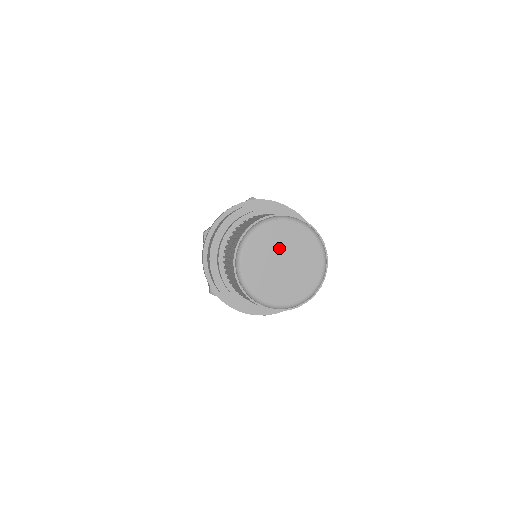
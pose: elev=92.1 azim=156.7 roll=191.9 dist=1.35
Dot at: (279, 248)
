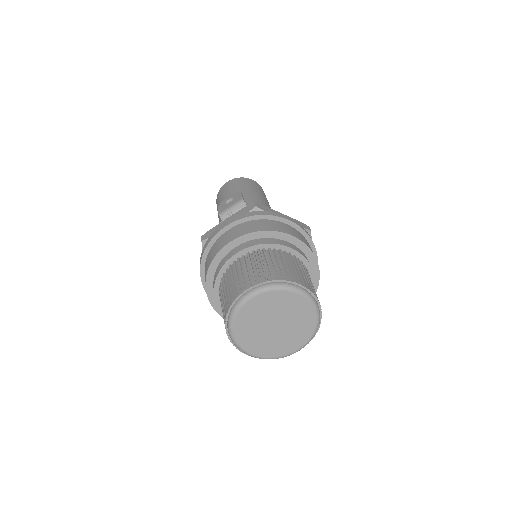
Dot at: (260, 323)
